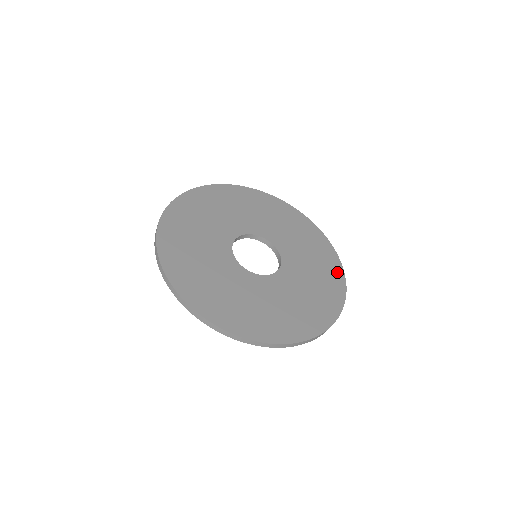
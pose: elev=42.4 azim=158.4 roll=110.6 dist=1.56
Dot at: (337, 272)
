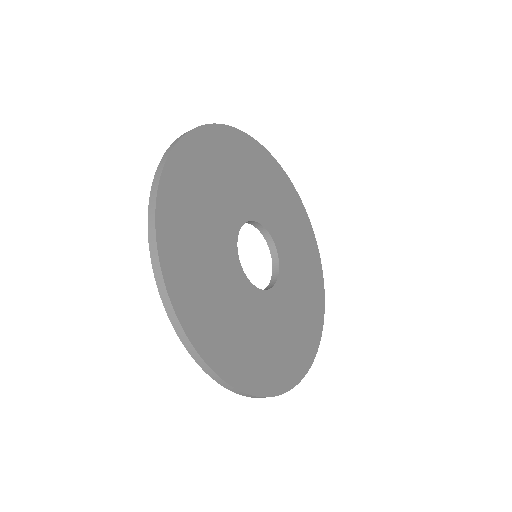
Dot at: (310, 235)
